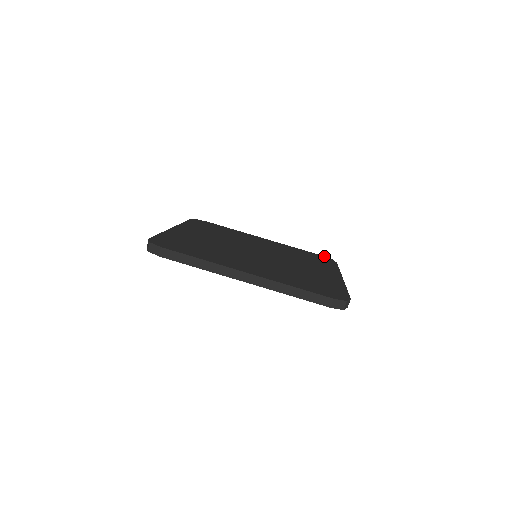
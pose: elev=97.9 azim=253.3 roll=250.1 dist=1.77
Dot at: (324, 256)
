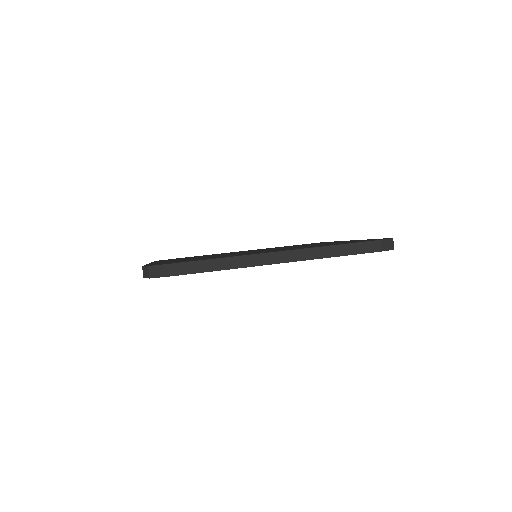
Dot at: occluded
